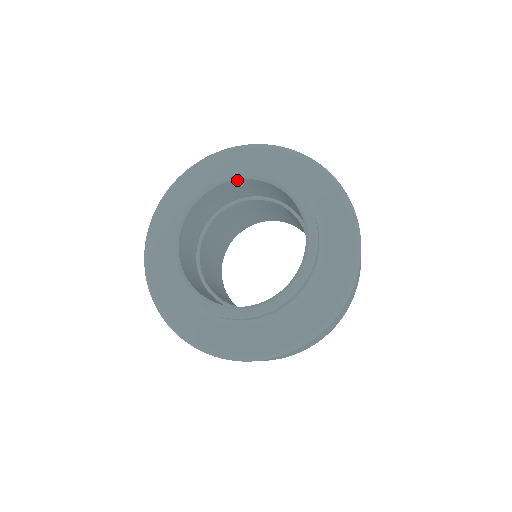
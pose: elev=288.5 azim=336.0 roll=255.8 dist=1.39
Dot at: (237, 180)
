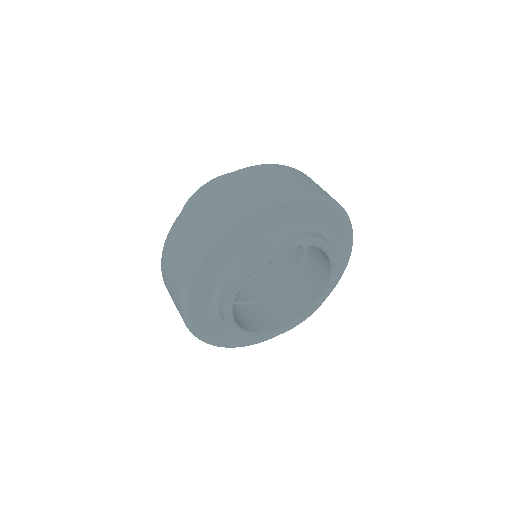
Dot at: (321, 249)
